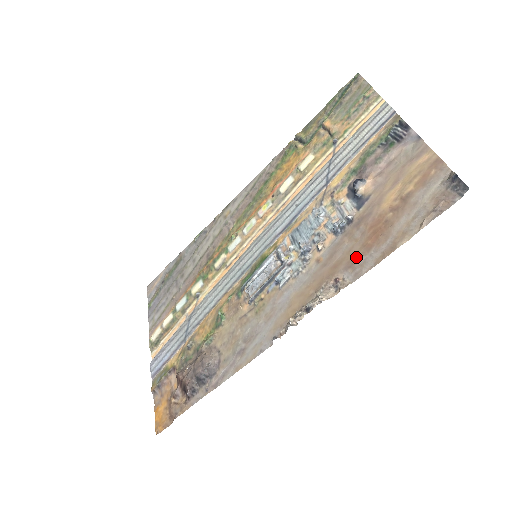
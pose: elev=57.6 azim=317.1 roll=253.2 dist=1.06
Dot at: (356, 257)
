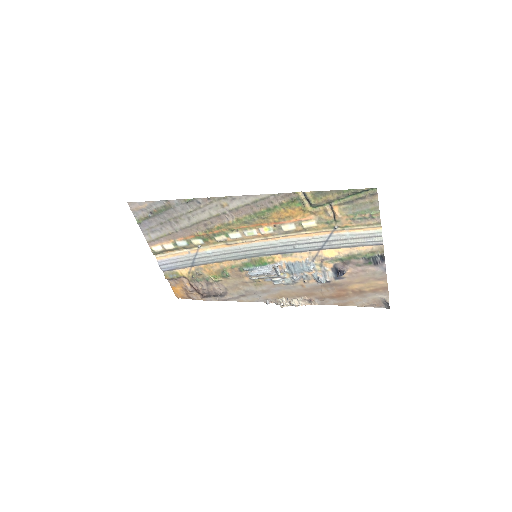
Dot at: (325, 297)
